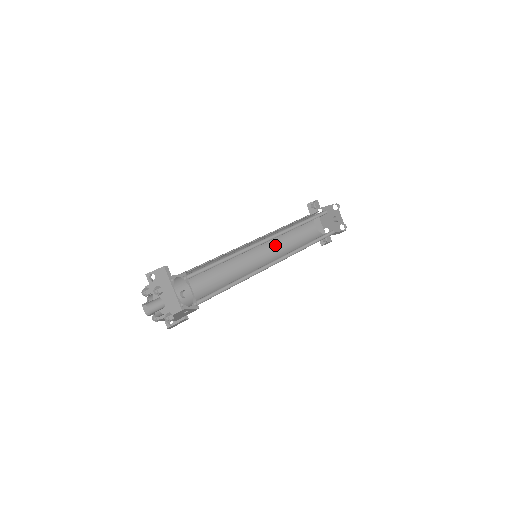
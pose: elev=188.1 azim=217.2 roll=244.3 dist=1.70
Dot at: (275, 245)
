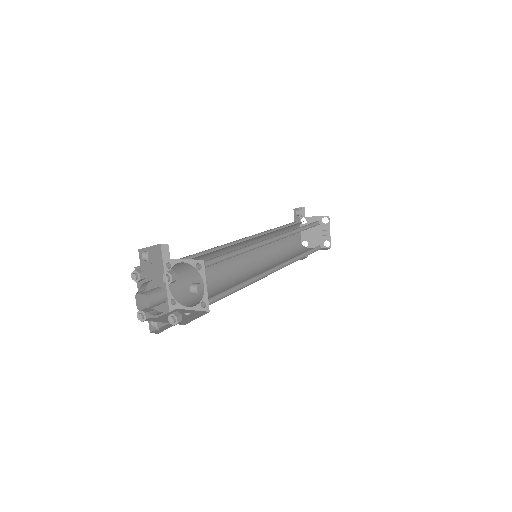
Dot at: (265, 248)
